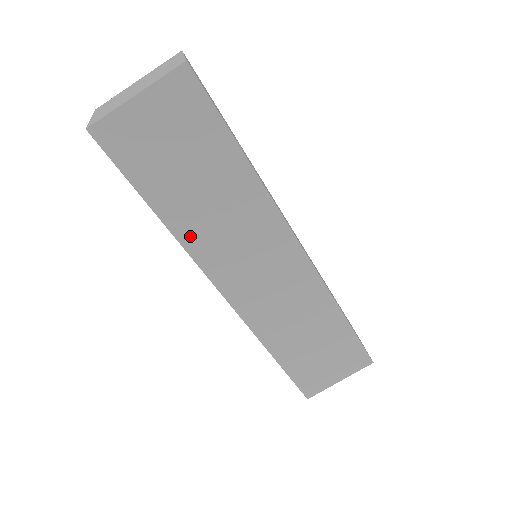
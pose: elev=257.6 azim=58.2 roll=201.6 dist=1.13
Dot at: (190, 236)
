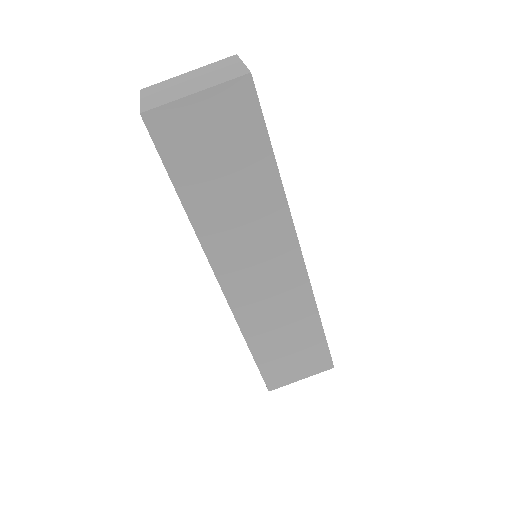
Dot at: (207, 230)
